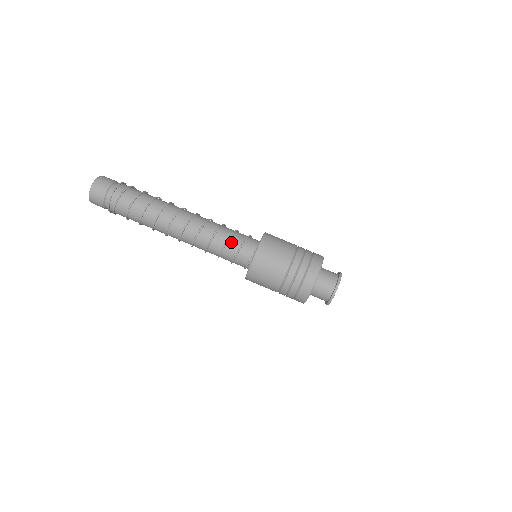
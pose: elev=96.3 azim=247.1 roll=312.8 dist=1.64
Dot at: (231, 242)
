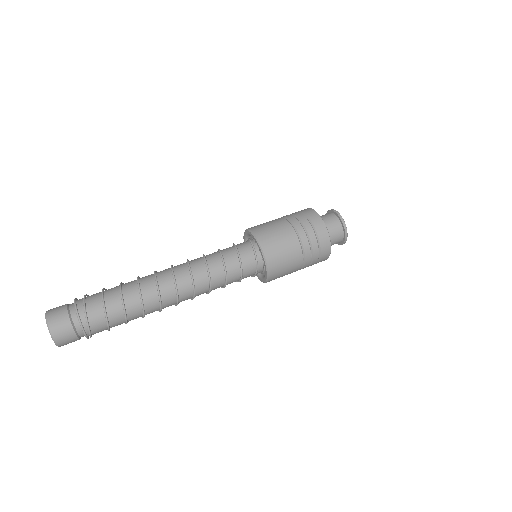
Dot at: (223, 250)
